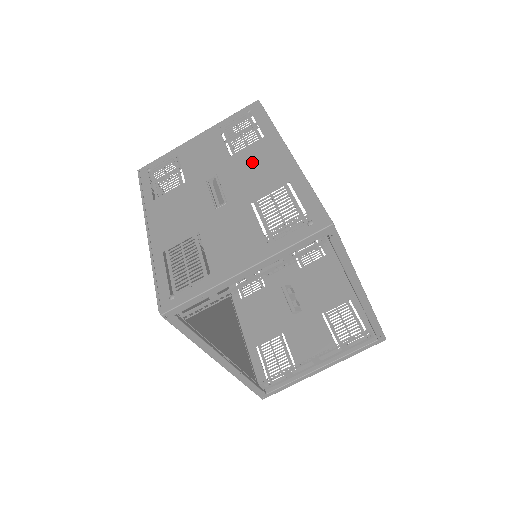
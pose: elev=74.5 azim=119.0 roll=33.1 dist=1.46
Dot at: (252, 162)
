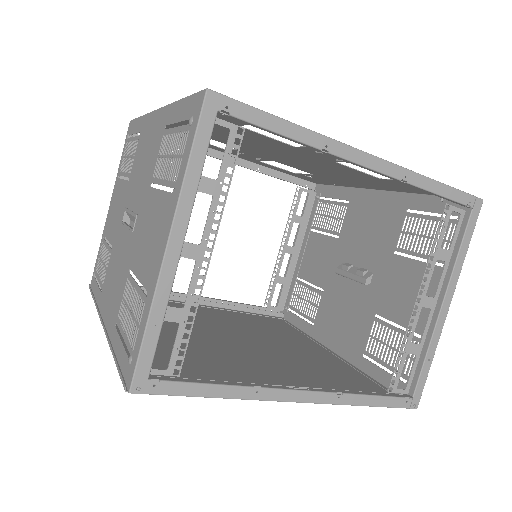
Dot at: (140, 160)
